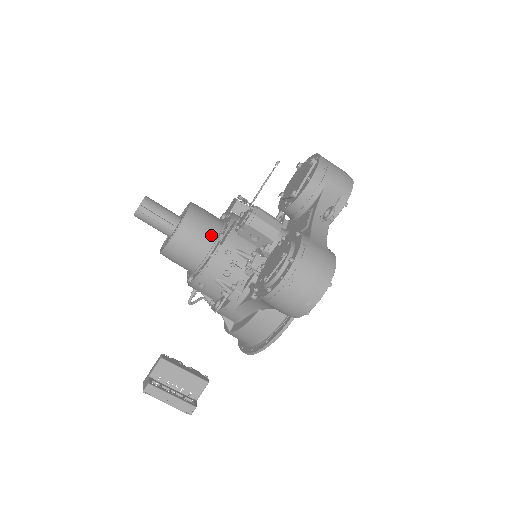
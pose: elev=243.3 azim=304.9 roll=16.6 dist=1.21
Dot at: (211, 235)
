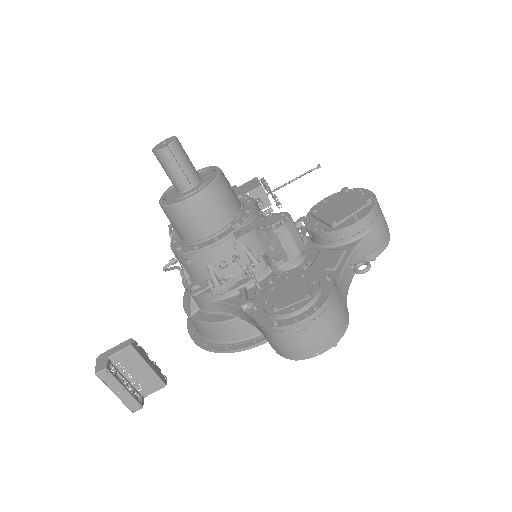
Dot at: (226, 217)
